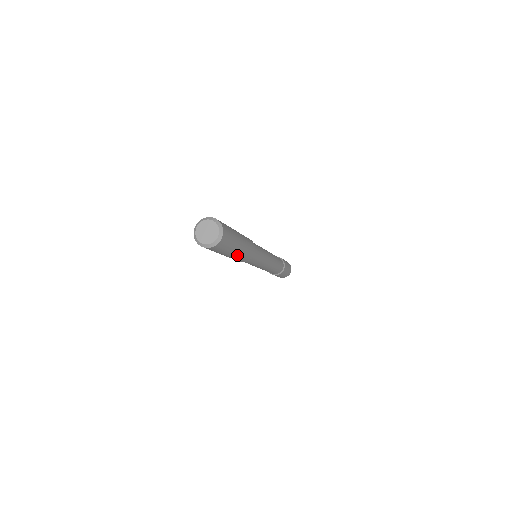
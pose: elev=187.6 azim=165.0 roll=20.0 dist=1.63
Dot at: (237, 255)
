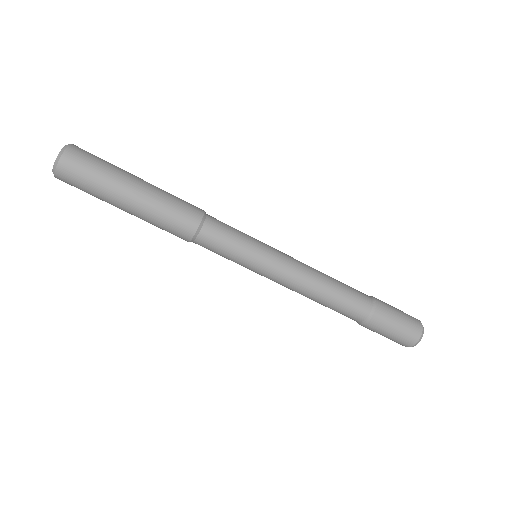
Dot at: (147, 201)
